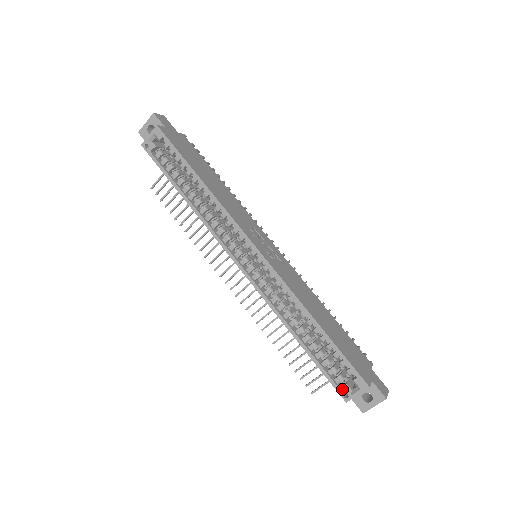
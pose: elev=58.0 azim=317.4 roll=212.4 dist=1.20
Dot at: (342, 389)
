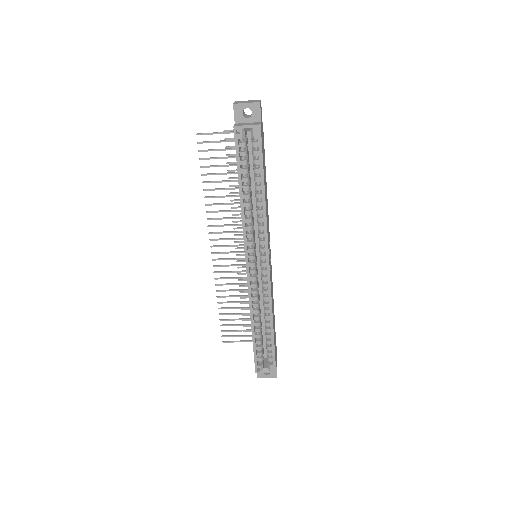
Dot at: (259, 366)
